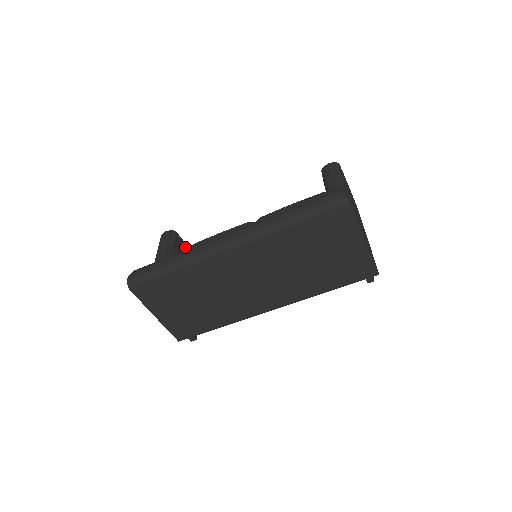
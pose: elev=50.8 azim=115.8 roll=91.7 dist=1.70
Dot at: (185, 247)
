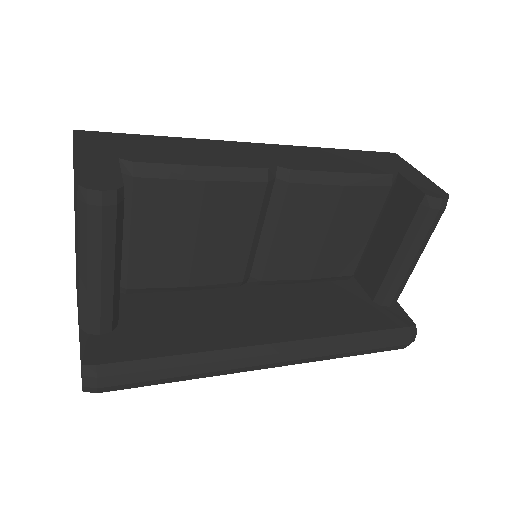
Dot at: occluded
